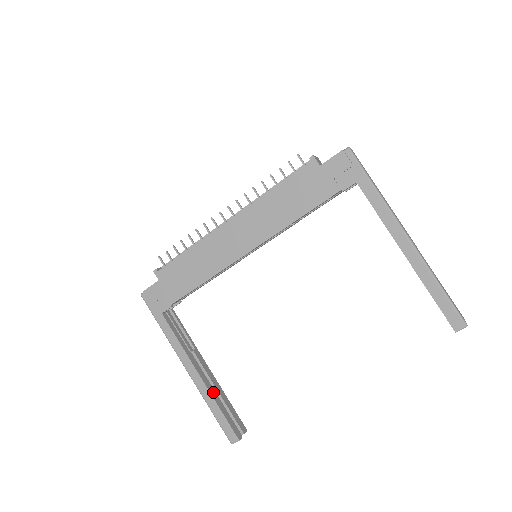
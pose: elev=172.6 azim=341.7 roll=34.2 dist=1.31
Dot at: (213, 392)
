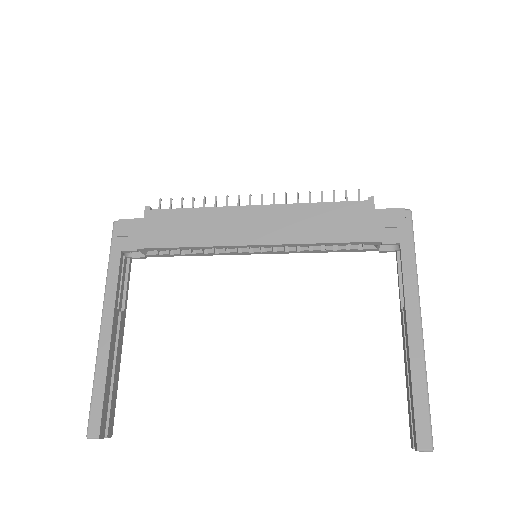
Dot at: (111, 366)
